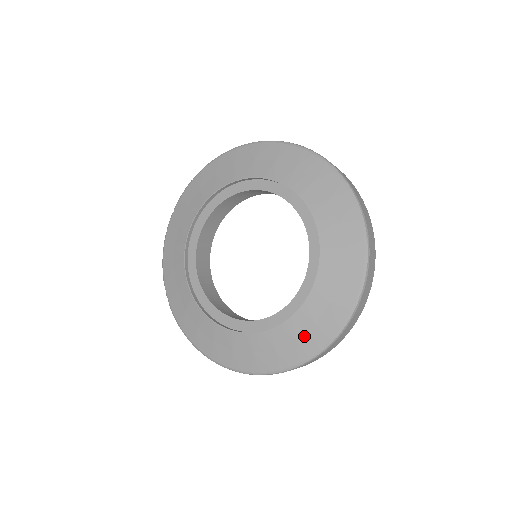
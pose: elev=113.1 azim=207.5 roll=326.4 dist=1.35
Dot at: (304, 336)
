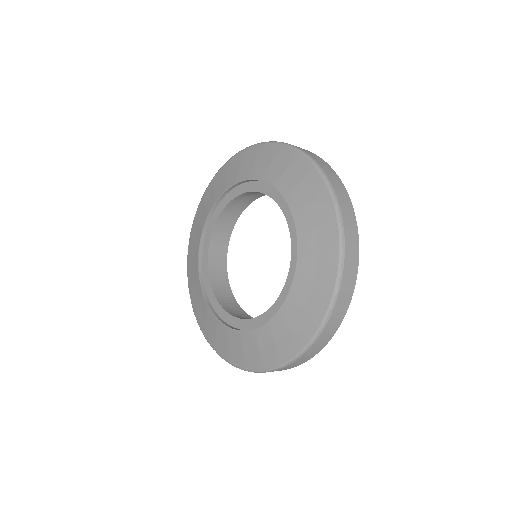
Dot at: (316, 275)
